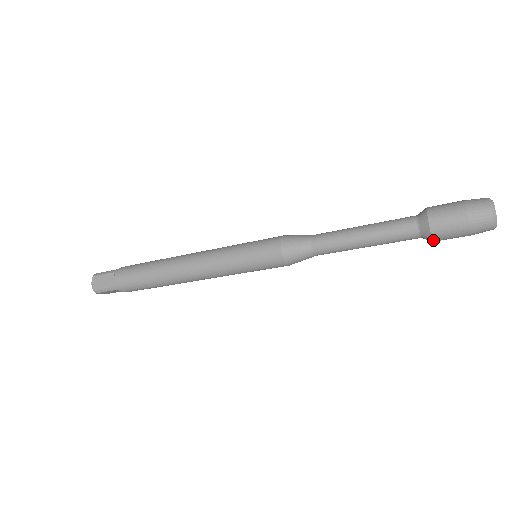
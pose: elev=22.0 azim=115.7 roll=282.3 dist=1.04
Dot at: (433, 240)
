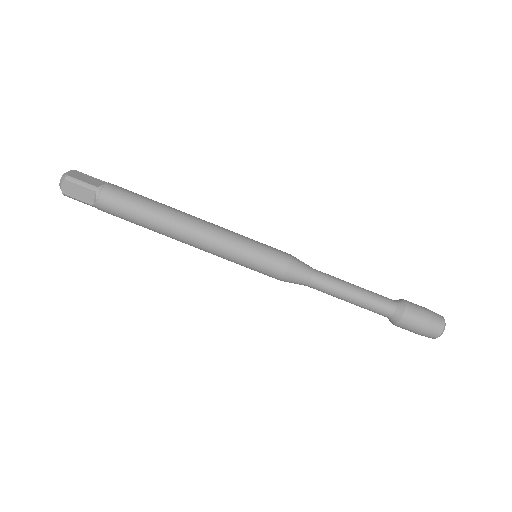
Dot at: (402, 318)
